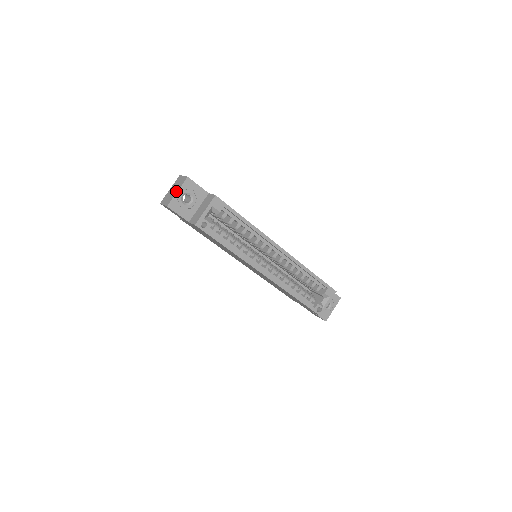
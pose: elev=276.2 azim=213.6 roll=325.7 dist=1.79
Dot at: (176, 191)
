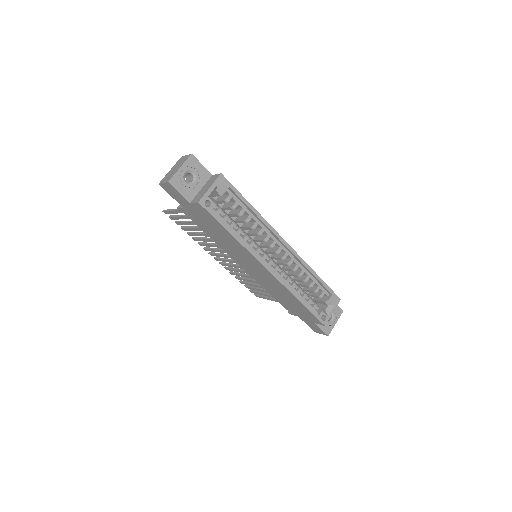
Dot at: (178, 168)
